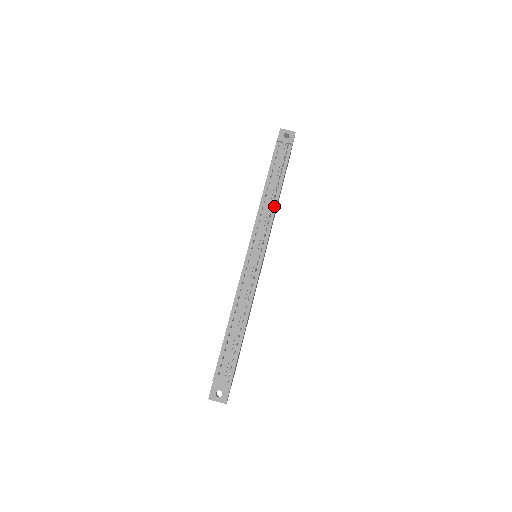
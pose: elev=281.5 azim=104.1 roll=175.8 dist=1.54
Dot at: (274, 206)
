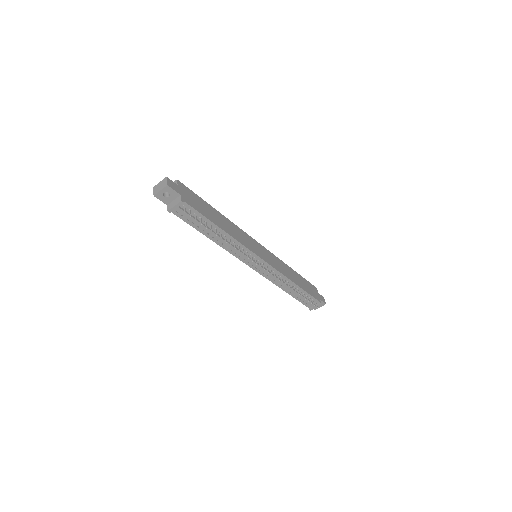
Dot at: (232, 240)
